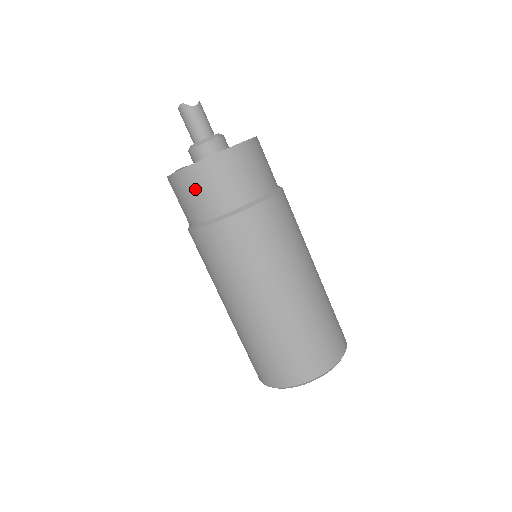
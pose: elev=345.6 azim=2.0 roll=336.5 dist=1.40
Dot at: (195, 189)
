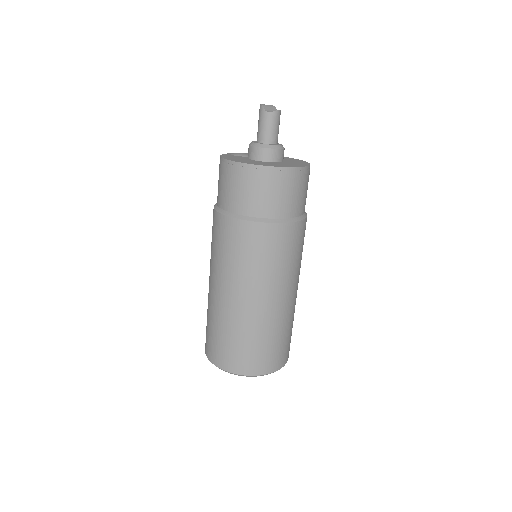
Dot at: (223, 179)
